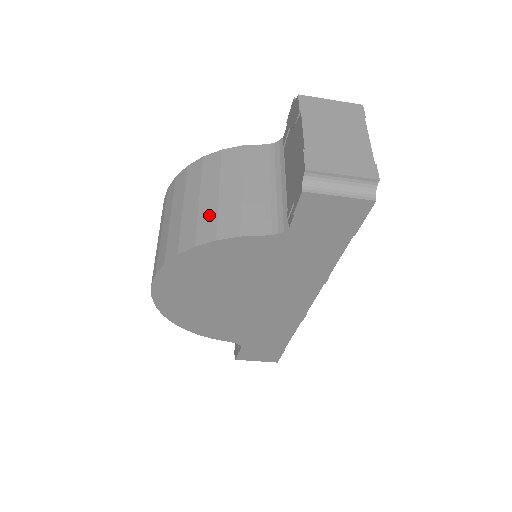
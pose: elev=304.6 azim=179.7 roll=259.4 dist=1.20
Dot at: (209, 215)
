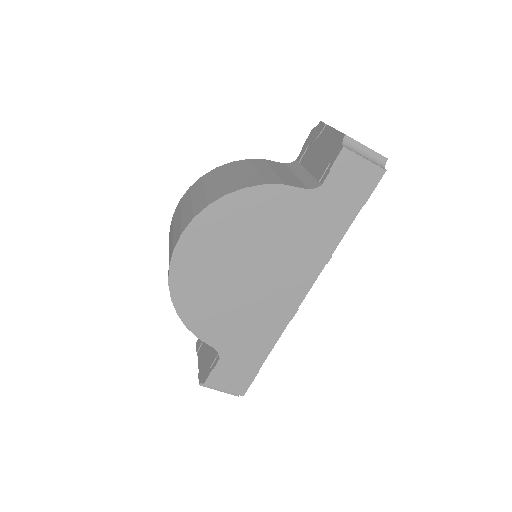
Dot at: (252, 177)
